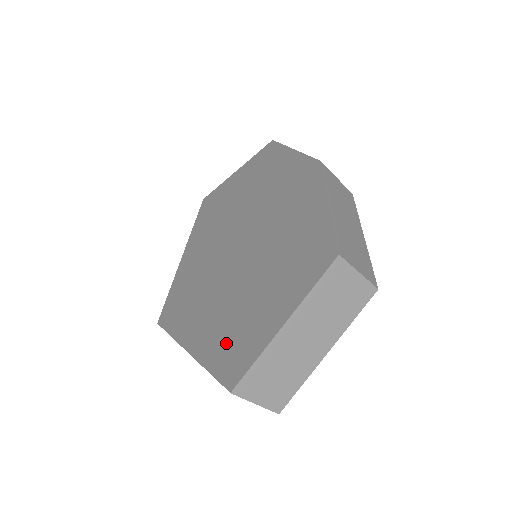
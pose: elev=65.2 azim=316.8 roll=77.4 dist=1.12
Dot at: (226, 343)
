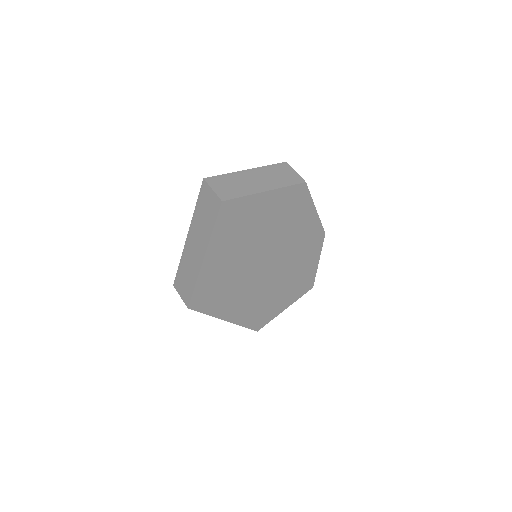
Dot at: occluded
